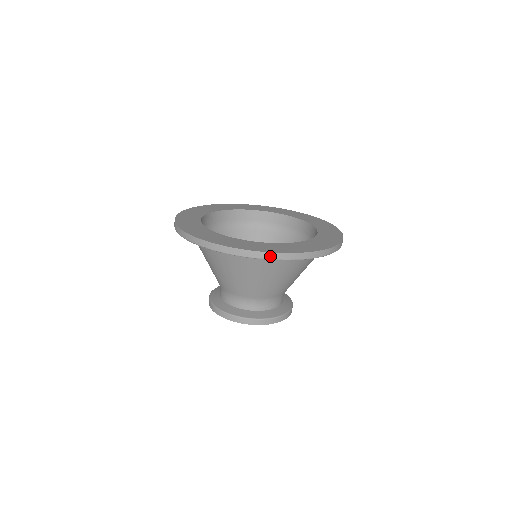
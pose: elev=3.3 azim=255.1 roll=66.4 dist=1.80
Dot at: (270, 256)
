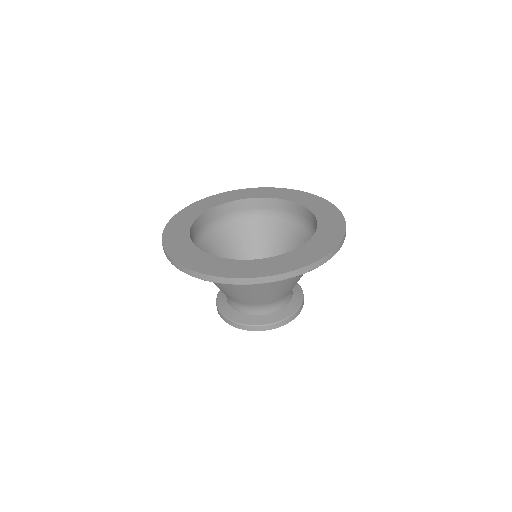
Dot at: (259, 281)
